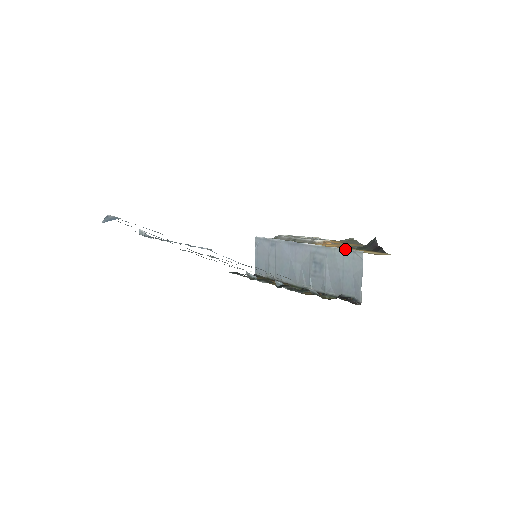
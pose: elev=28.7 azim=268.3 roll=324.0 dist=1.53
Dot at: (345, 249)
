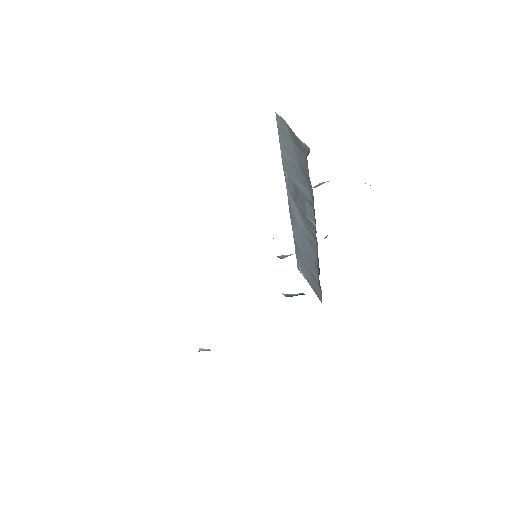
Dot at: occluded
